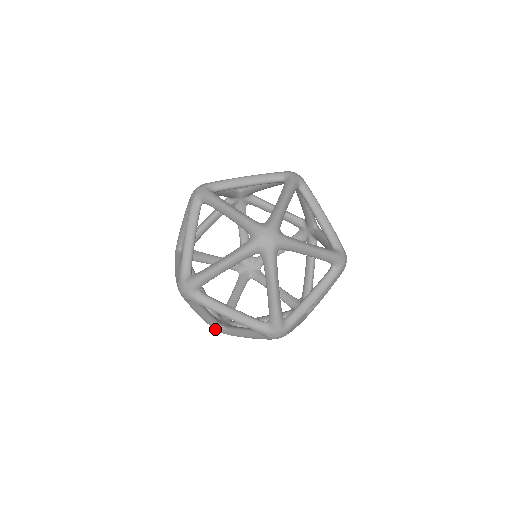
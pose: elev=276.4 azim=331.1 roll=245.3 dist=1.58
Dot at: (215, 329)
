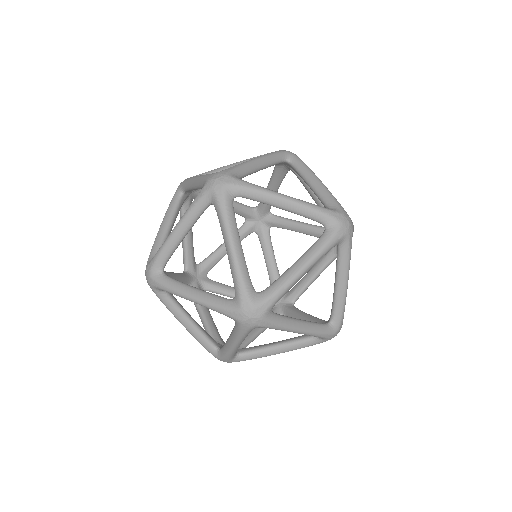
Dot at: occluded
